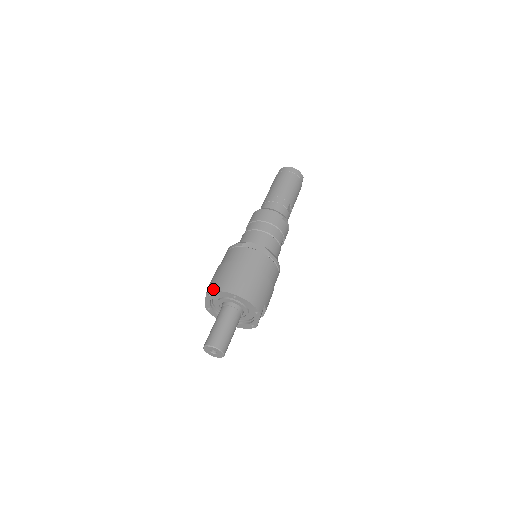
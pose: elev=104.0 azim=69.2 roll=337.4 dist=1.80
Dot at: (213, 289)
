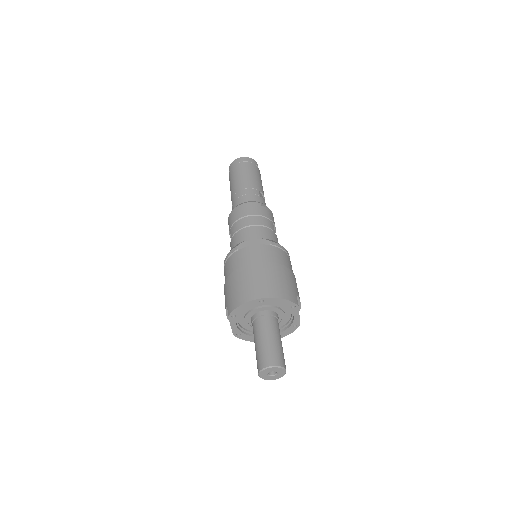
Dot at: (233, 307)
